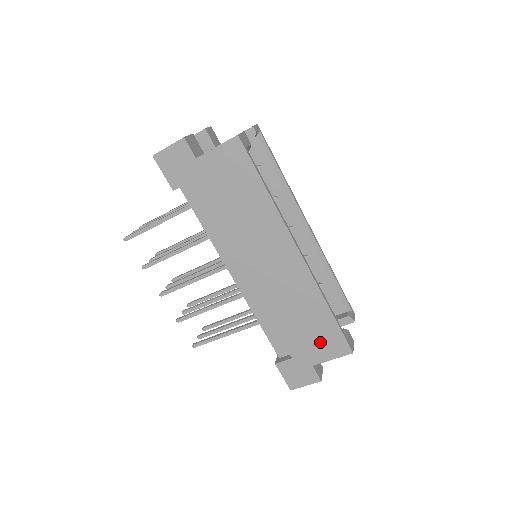
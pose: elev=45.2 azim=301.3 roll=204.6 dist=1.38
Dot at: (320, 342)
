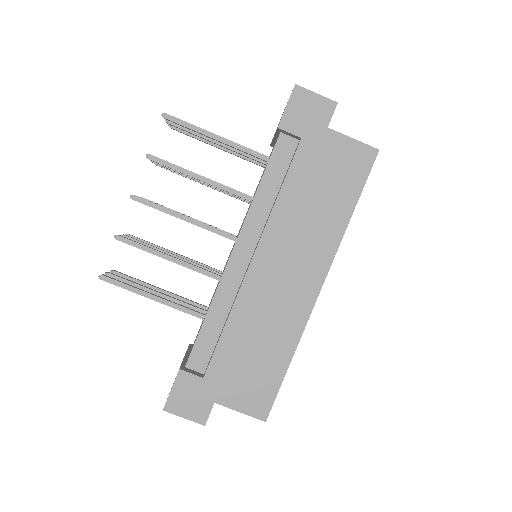
Dot at: (248, 385)
